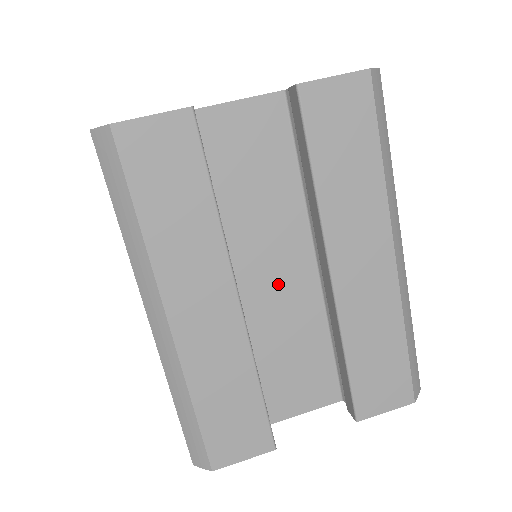
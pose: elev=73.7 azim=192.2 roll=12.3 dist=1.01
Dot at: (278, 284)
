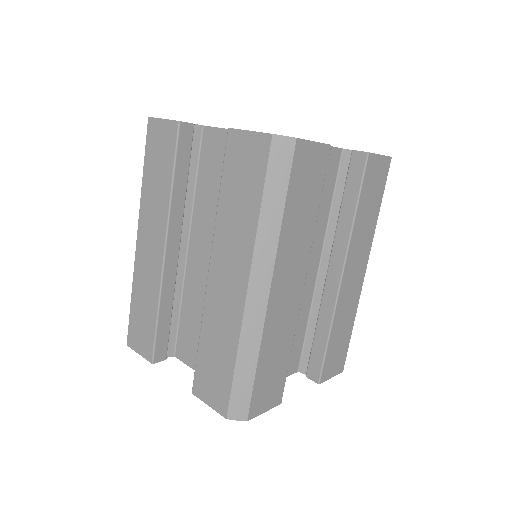
Dot at: occluded
